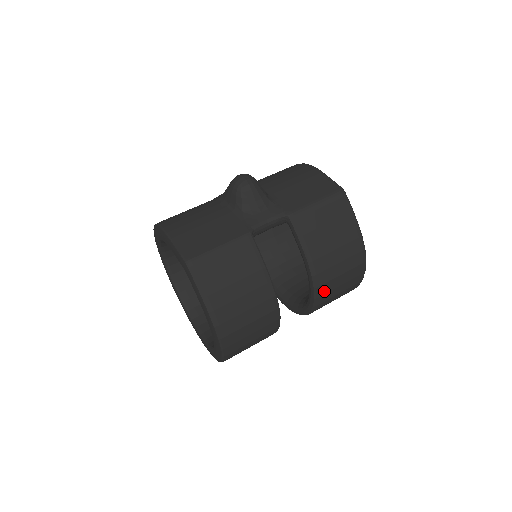
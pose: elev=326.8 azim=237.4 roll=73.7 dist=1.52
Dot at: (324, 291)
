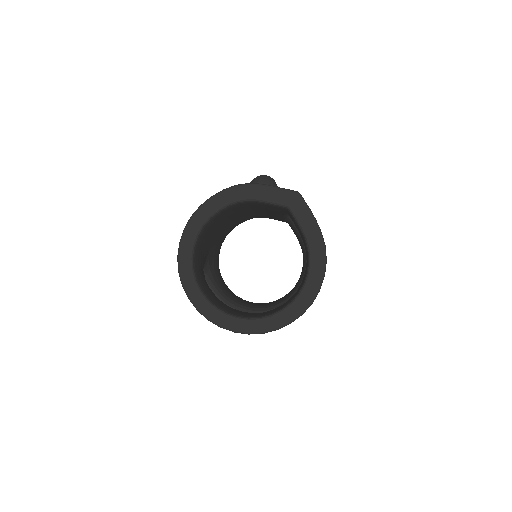
Dot at: occluded
